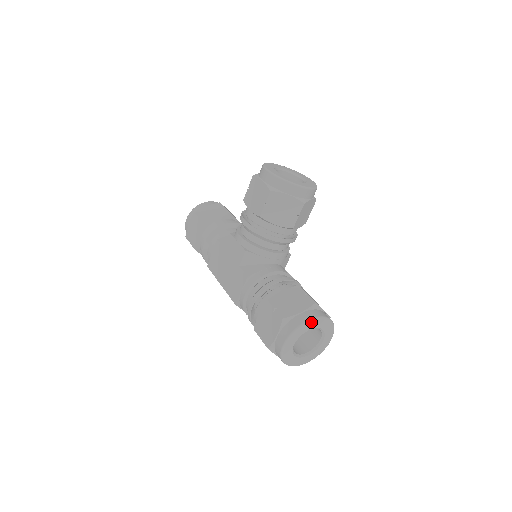
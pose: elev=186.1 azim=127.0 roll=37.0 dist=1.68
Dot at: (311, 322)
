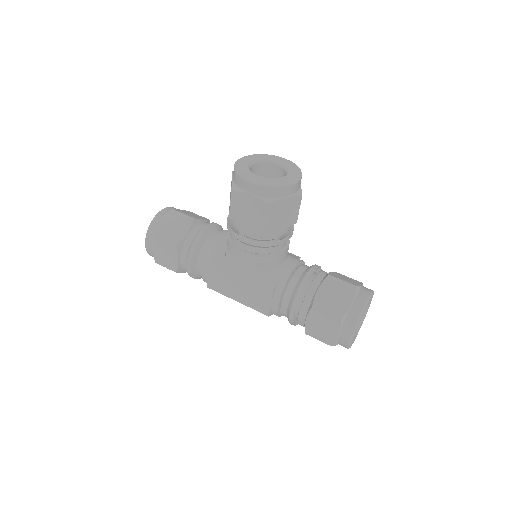
Dot at: (365, 308)
